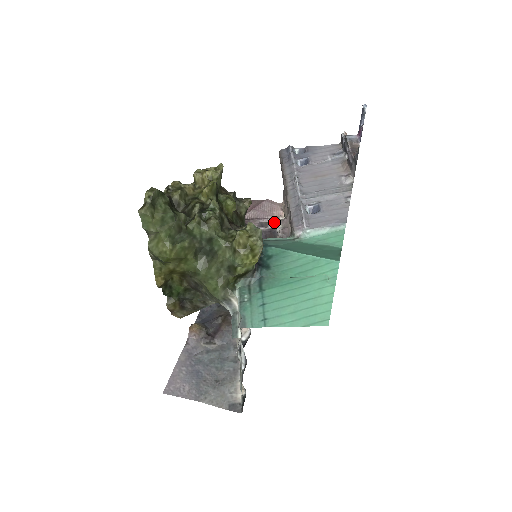
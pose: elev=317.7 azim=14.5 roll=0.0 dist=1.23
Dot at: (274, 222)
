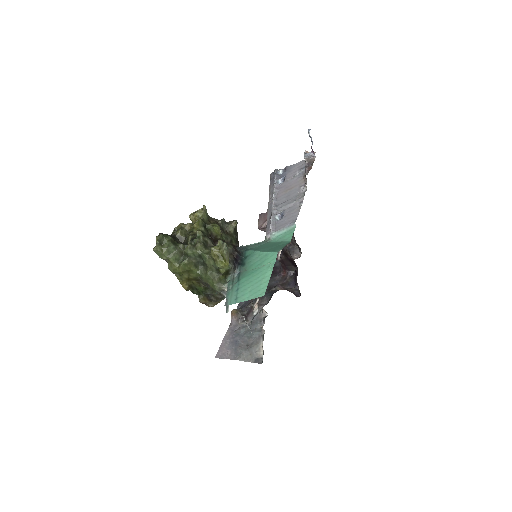
Dot at: occluded
